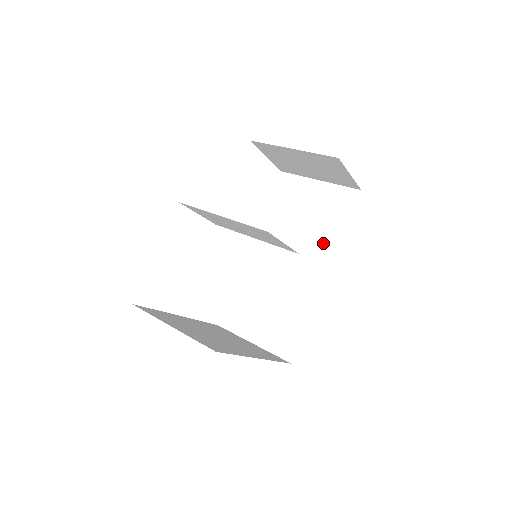
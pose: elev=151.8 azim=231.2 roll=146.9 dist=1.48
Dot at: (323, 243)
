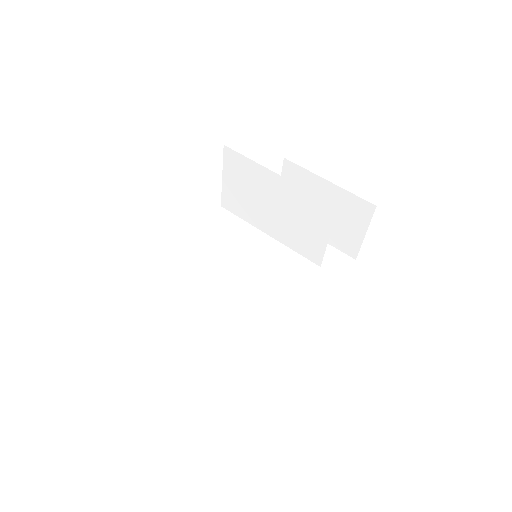
Dot at: (306, 289)
